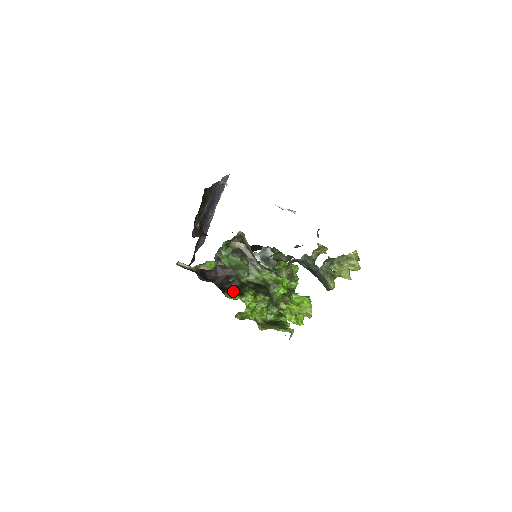
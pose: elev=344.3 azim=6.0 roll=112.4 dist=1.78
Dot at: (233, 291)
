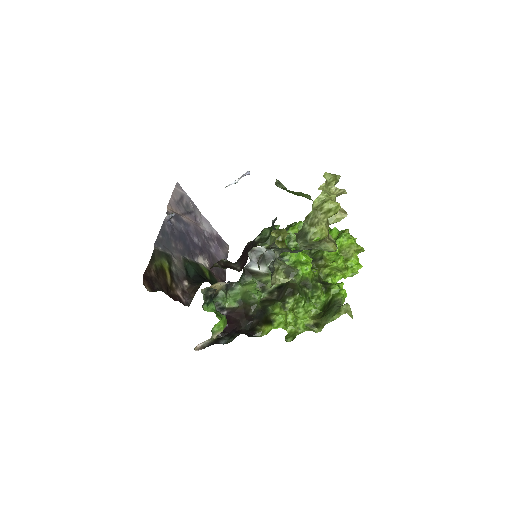
Dot at: (262, 322)
